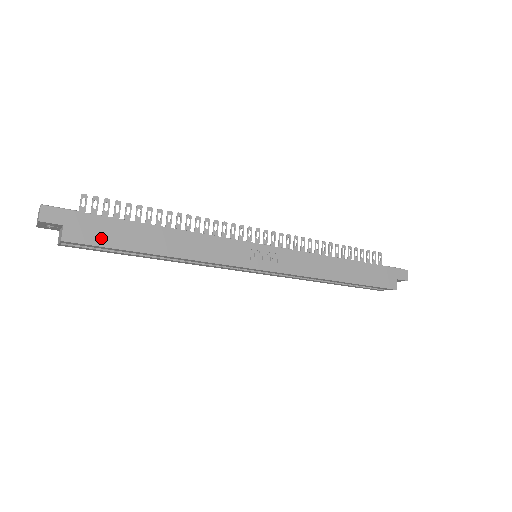
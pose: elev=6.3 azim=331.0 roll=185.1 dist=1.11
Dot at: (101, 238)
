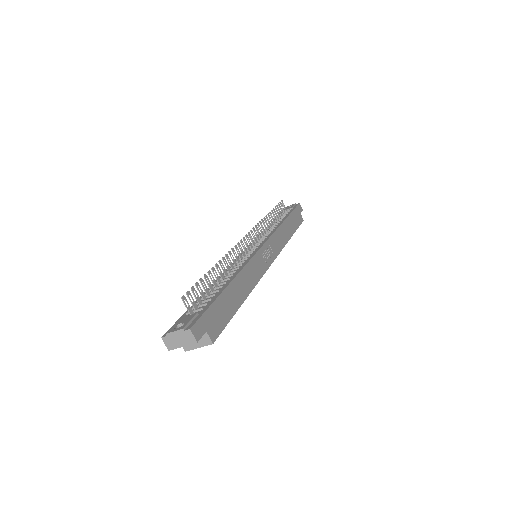
Dot at: (222, 320)
